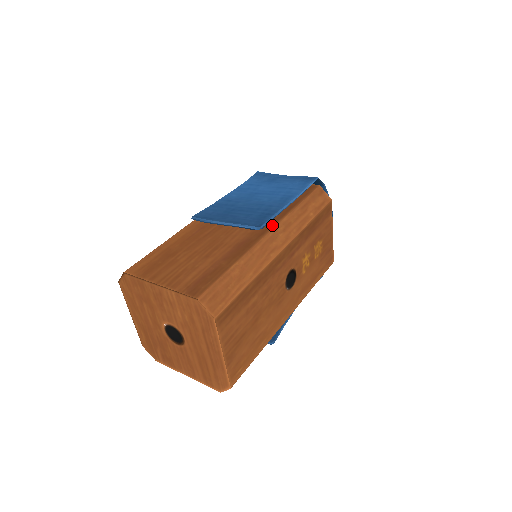
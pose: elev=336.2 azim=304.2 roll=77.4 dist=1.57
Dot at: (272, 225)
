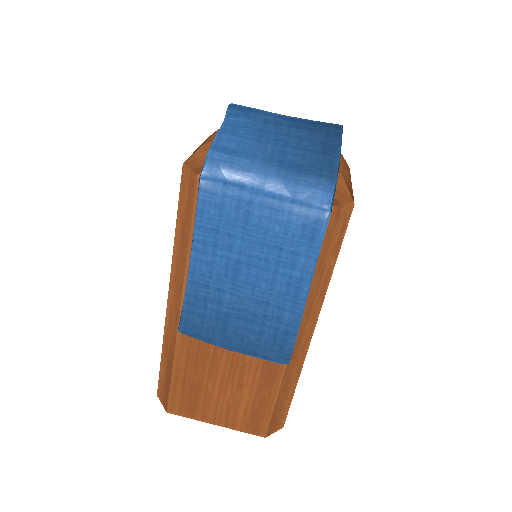
Dot at: occluded
